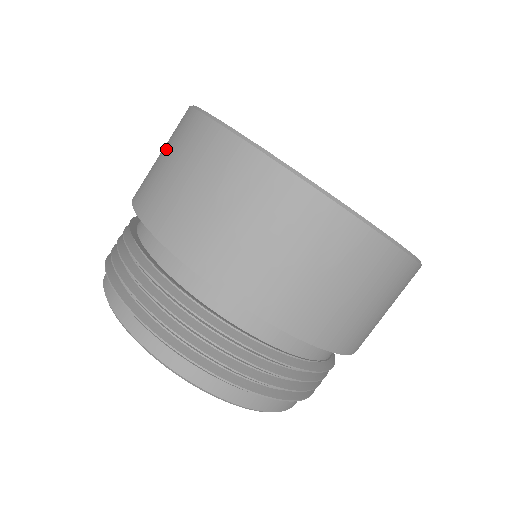
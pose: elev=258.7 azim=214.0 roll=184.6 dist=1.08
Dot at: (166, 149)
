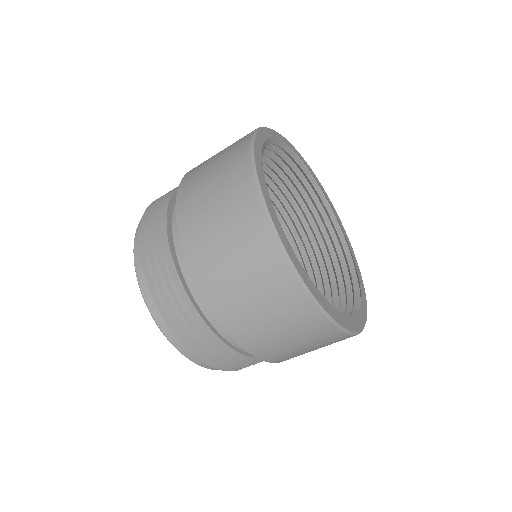
Dot at: (239, 256)
